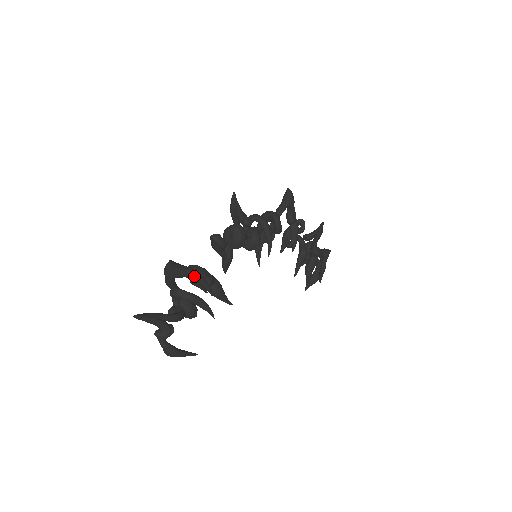
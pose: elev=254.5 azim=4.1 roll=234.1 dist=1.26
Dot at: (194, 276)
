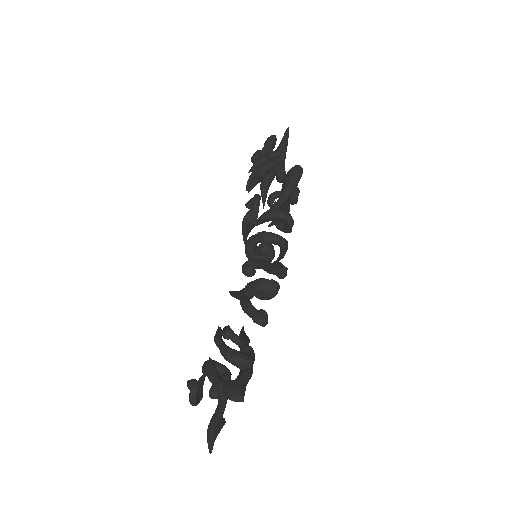
Dot at: (250, 378)
